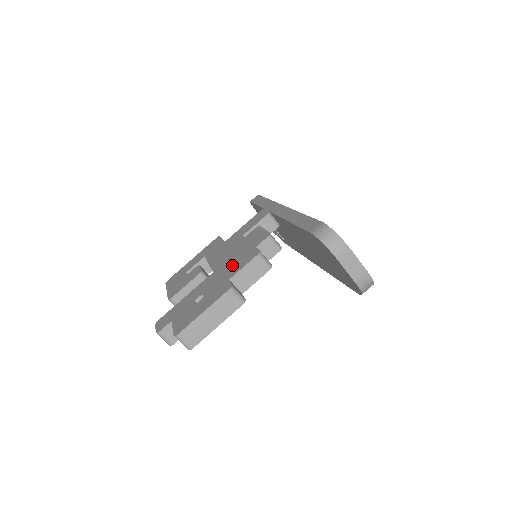
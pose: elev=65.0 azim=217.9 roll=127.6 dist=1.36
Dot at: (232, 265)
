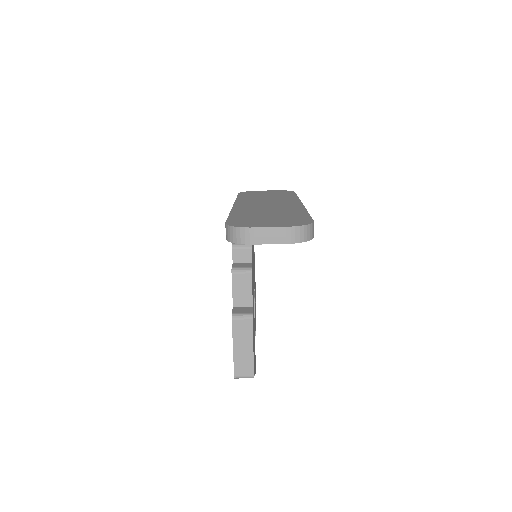
Dot at: occluded
